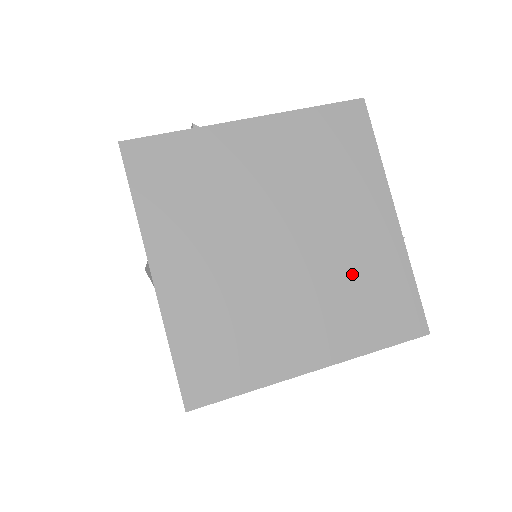
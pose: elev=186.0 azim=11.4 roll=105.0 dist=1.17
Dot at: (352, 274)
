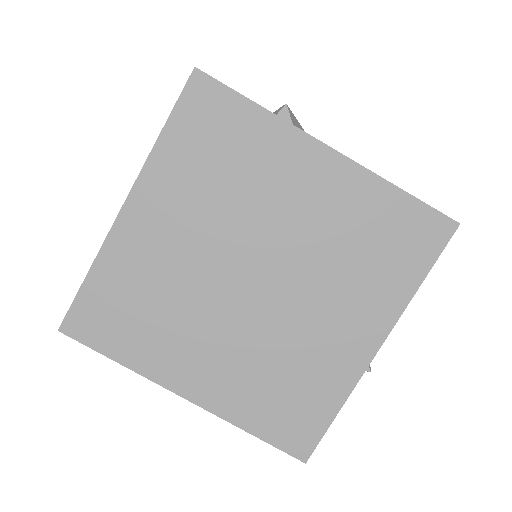
Dot at: (288, 358)
